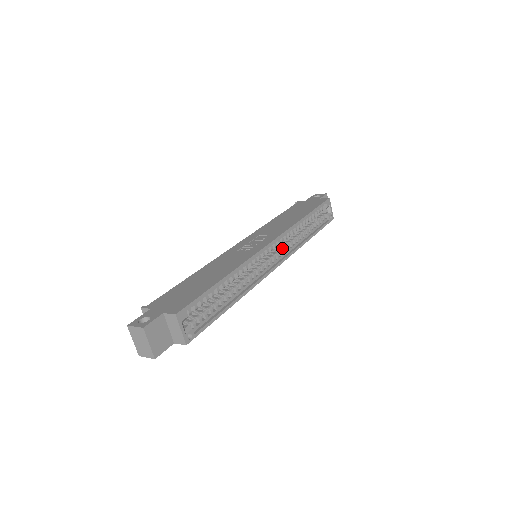
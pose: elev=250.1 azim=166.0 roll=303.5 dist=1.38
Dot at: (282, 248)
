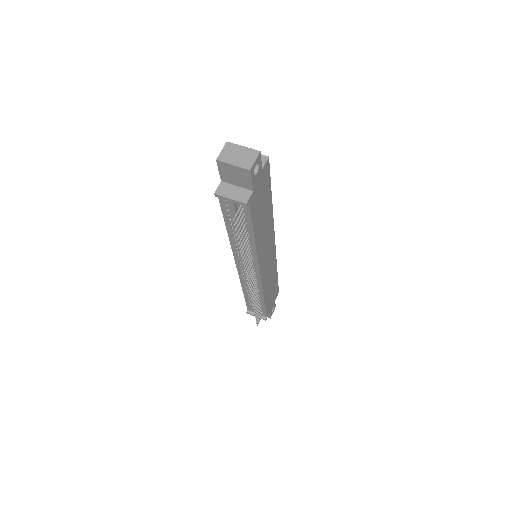
Dot at: occluded
